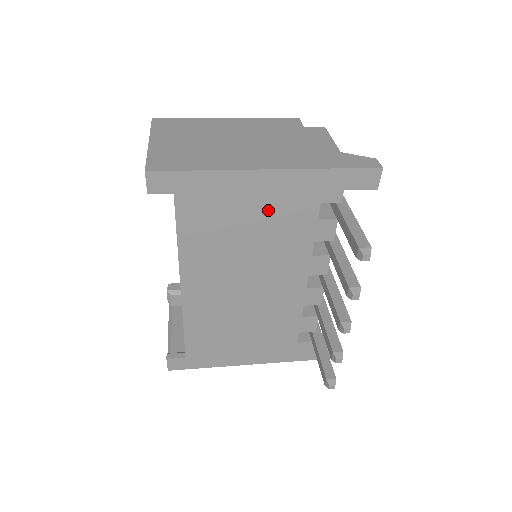
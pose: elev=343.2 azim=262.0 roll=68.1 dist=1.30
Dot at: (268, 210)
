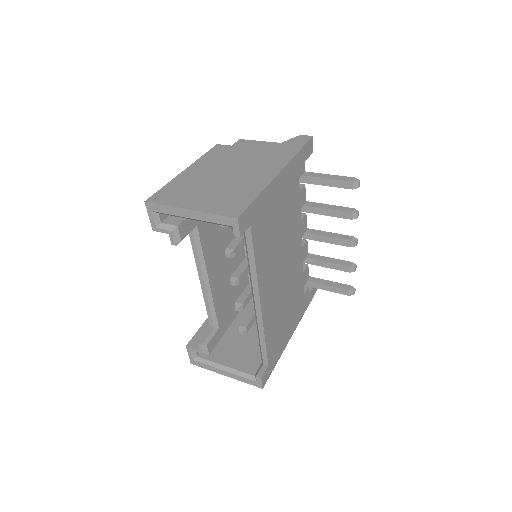
Dot at: (284, 202)
